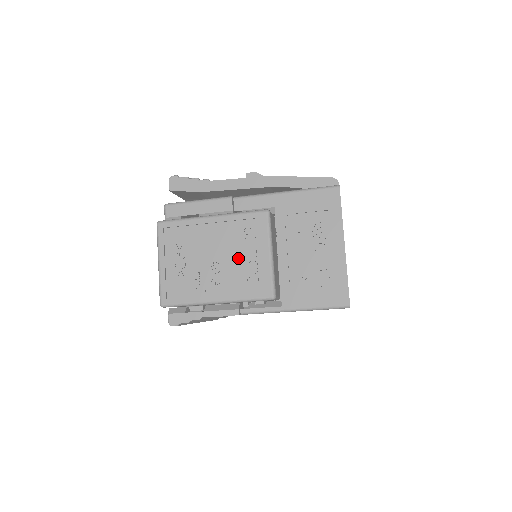
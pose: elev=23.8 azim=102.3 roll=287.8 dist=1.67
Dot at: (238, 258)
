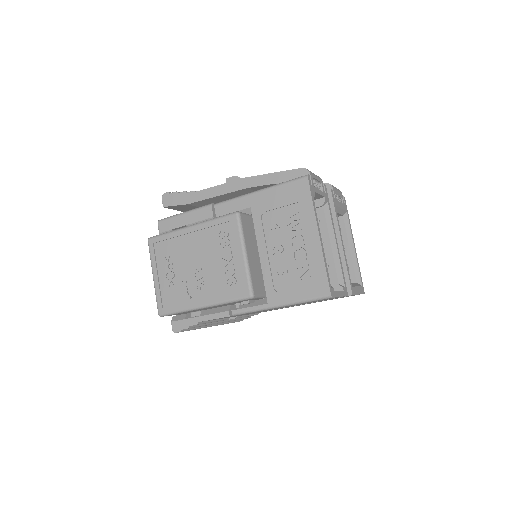
Dot at: (217, 262)
